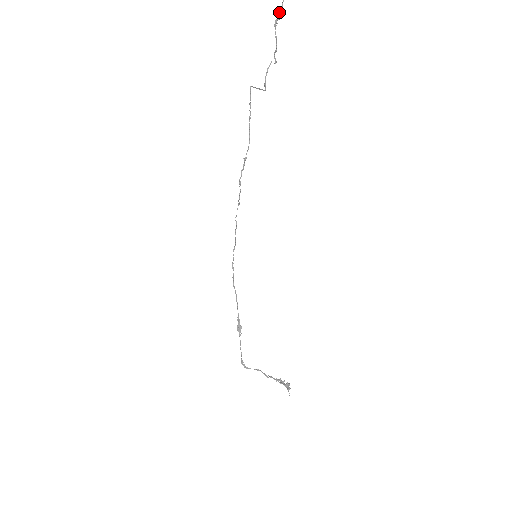
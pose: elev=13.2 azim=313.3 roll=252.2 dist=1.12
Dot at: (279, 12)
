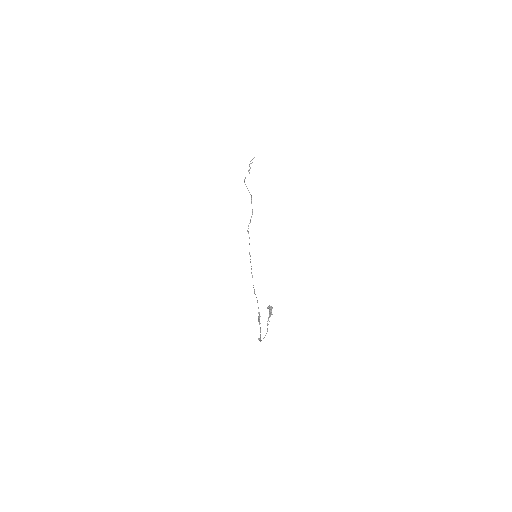
Dot at: (250, 161)
